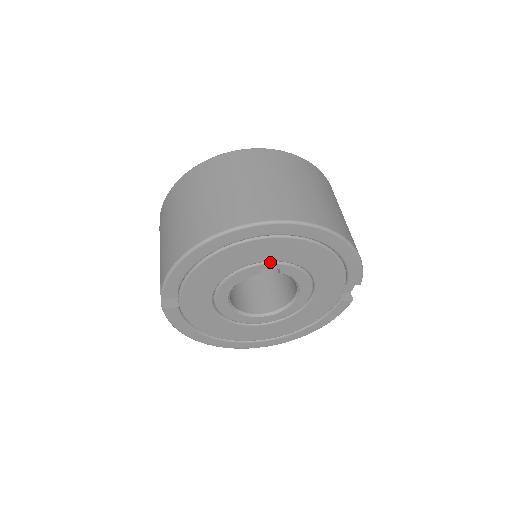
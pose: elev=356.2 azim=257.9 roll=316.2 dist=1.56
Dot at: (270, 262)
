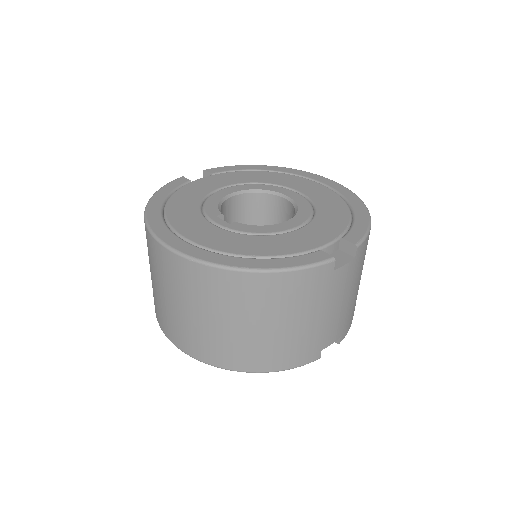
Dot at: occluded
